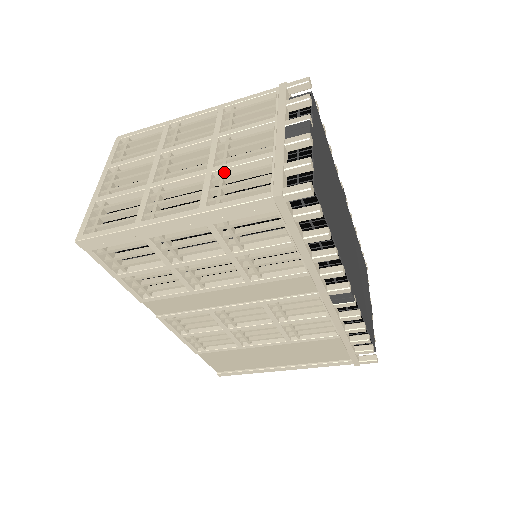
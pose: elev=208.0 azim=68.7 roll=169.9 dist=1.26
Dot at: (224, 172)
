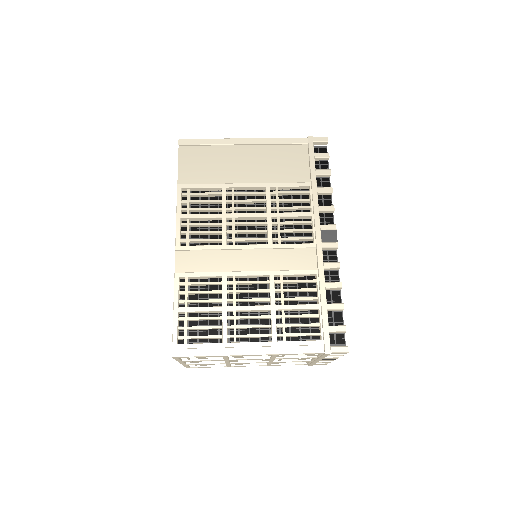
Dot at: (280, 361)
